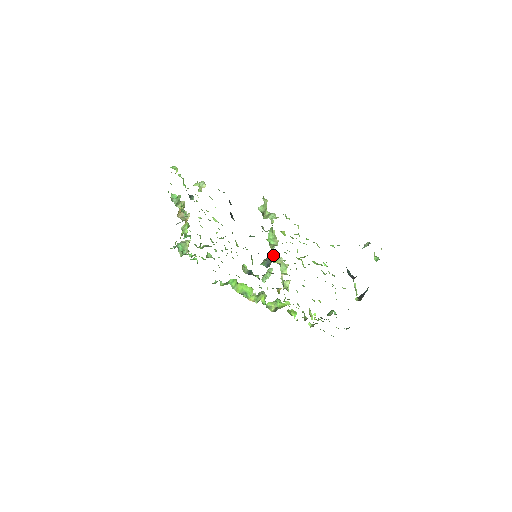
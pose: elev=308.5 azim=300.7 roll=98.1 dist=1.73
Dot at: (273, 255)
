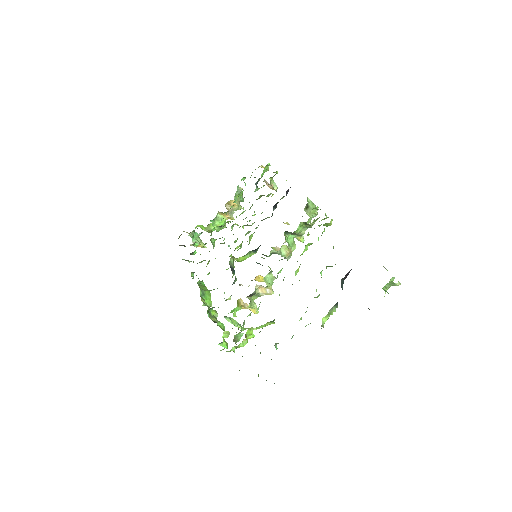
Dot at: occluded
